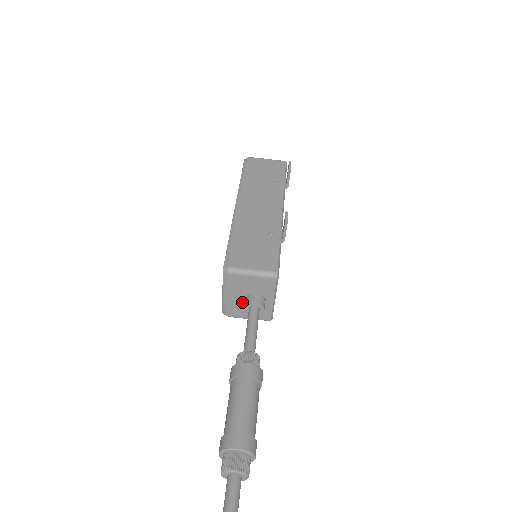
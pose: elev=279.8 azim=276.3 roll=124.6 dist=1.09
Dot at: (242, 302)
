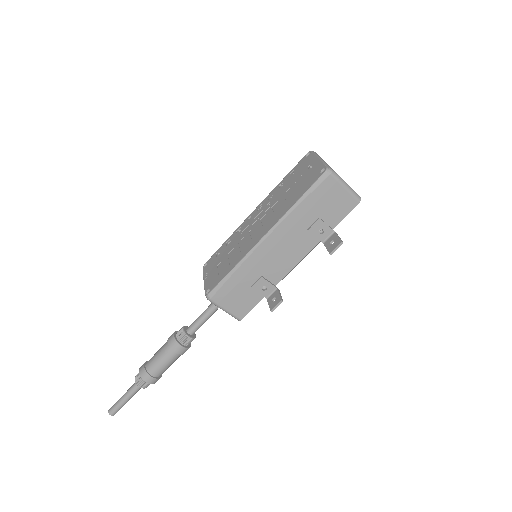
Dot at: occluded
